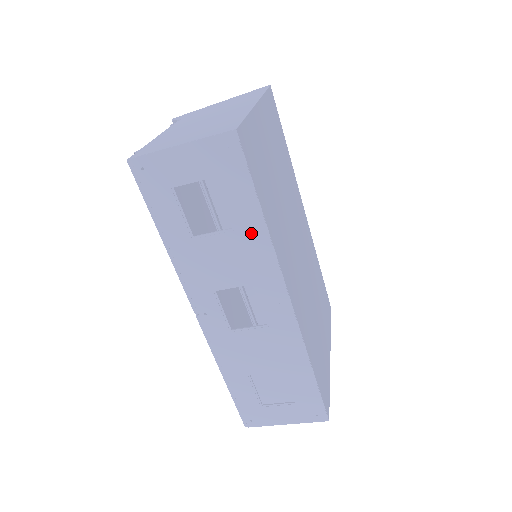
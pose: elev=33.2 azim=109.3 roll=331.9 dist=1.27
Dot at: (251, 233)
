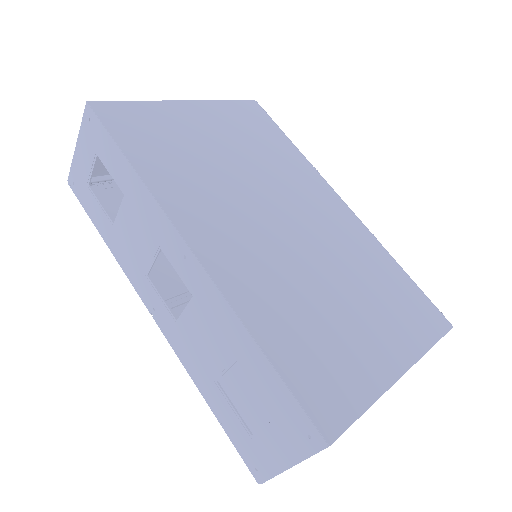
Dot at: (133, 189)
